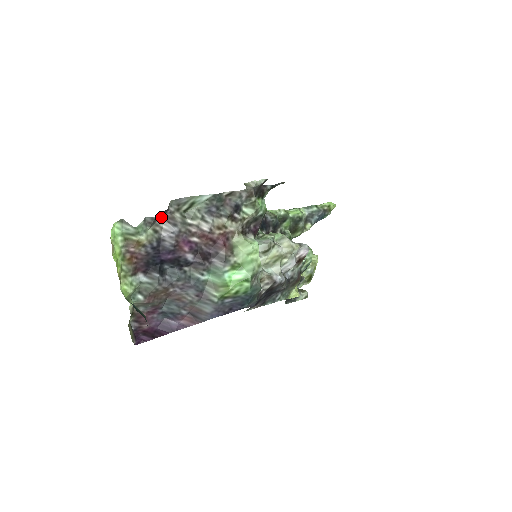
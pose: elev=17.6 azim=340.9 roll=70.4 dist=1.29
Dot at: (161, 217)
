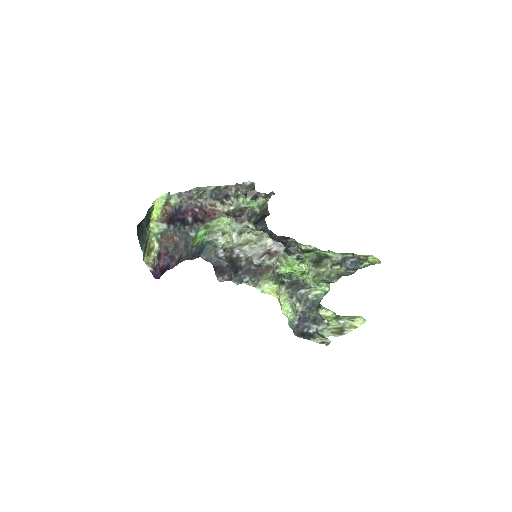
Dot at: (187, 195)
